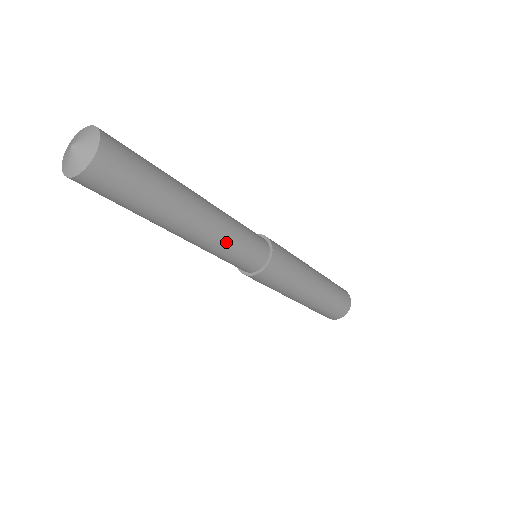
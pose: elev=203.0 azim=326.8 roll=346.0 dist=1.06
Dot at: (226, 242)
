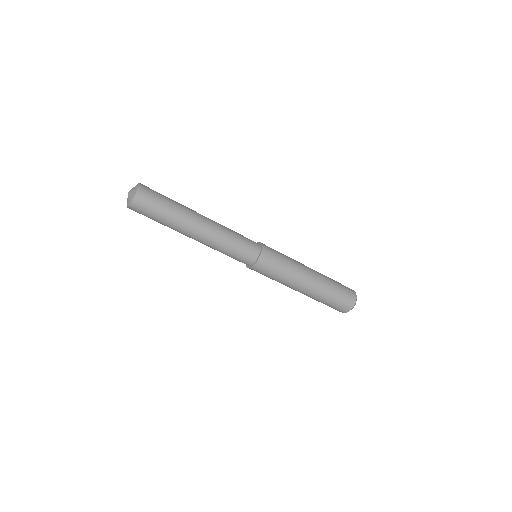
Dot at: (219, 247)
